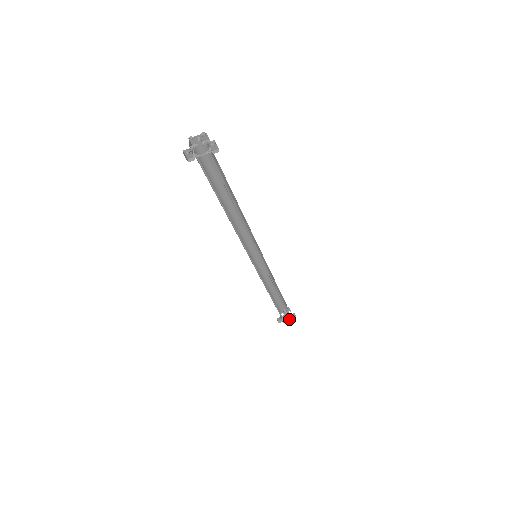
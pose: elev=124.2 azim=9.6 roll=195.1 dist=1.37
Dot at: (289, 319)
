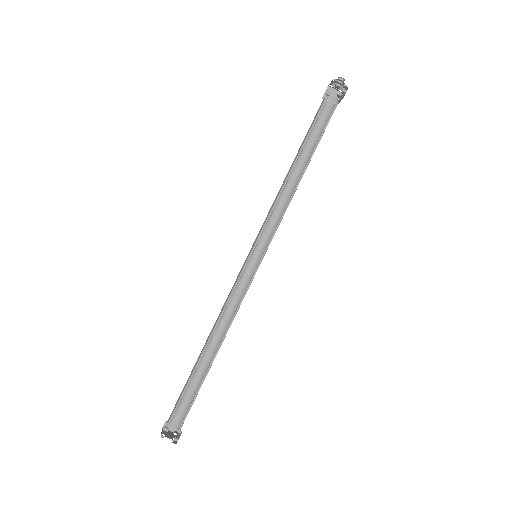
Dot at: occluded
